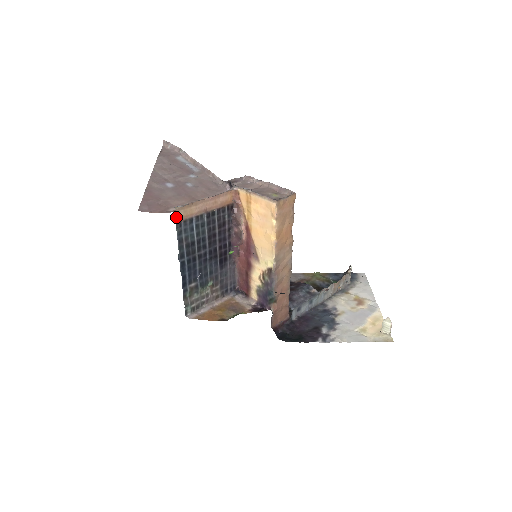
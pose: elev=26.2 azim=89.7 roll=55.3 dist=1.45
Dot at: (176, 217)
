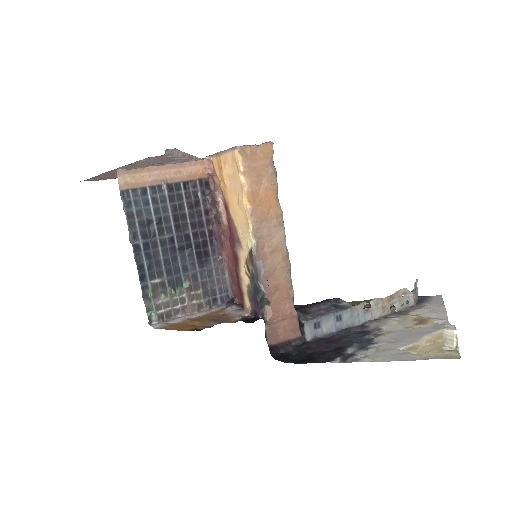
Dot at: (120, 183)
